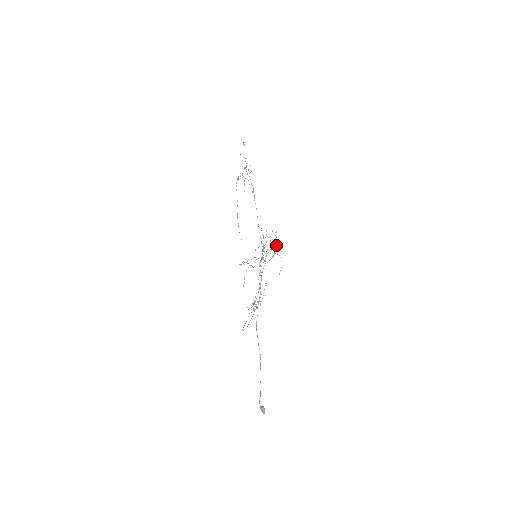
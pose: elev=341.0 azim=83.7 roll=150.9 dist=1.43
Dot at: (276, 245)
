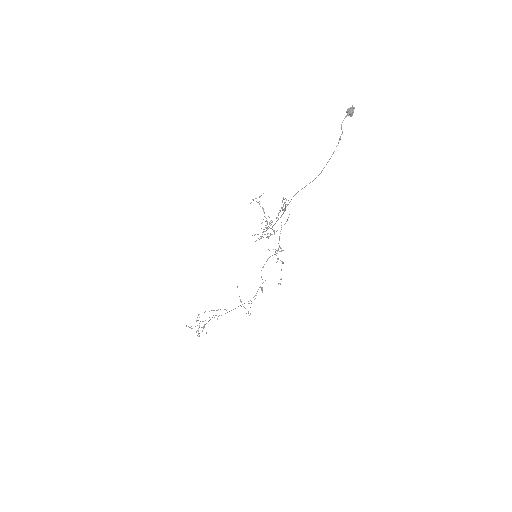
Dot at: occluded
